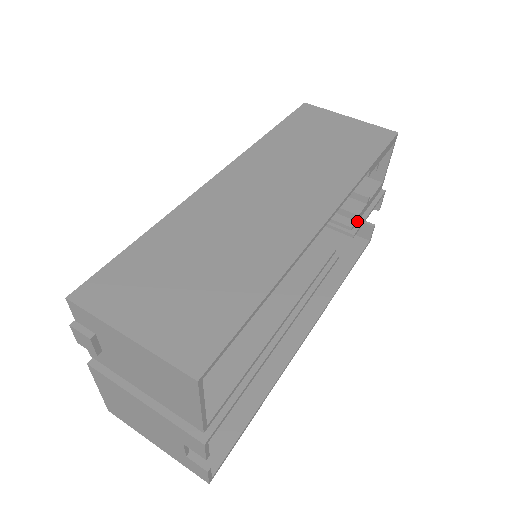
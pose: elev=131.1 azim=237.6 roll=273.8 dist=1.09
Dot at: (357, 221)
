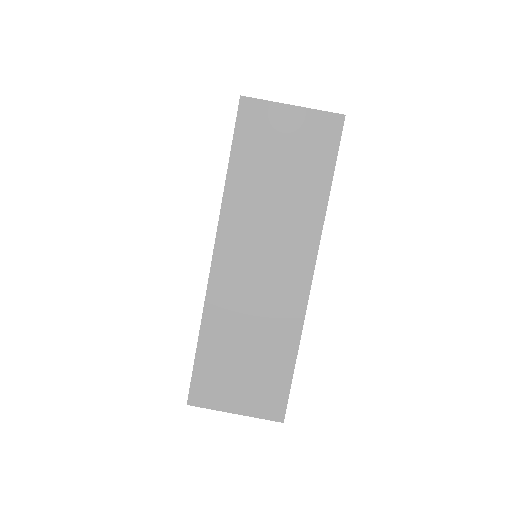
Dot at: occluded
